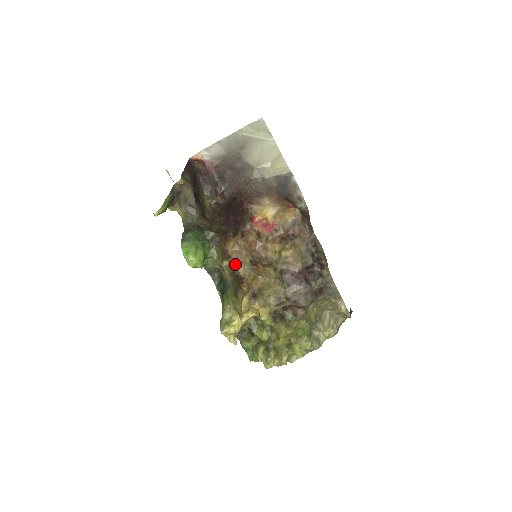
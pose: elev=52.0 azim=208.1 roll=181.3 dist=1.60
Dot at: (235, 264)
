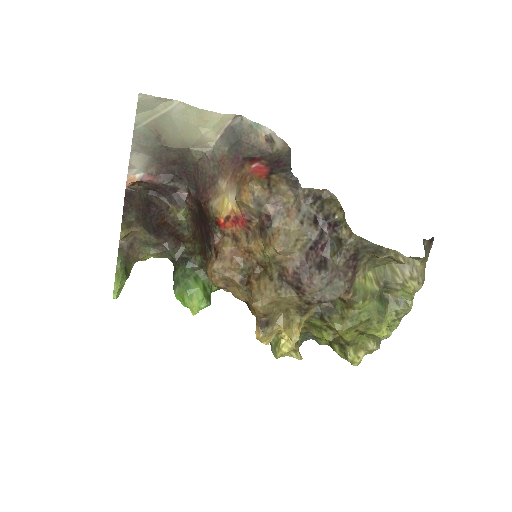
Dot at: occluded
